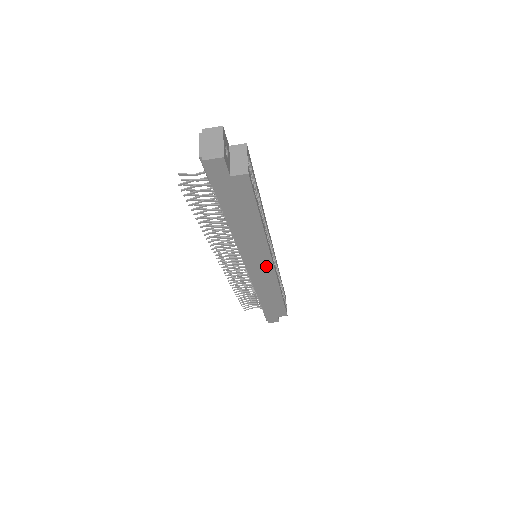
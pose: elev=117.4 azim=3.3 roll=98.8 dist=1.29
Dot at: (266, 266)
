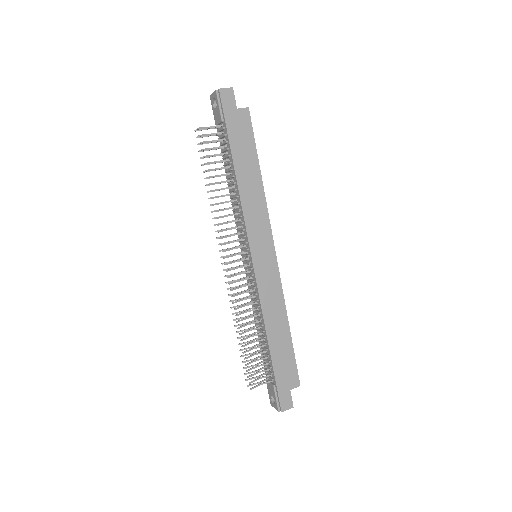
Dot at: (269, 253)
